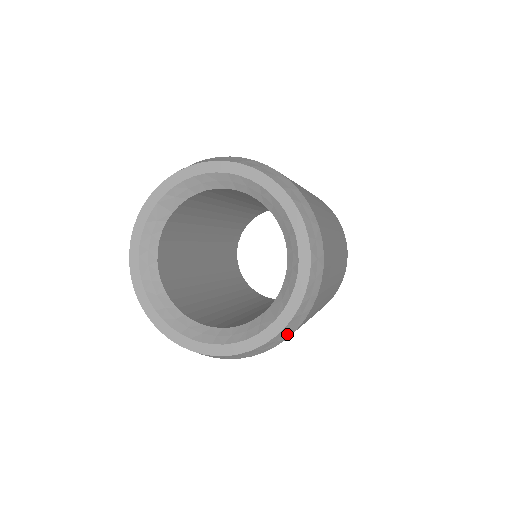
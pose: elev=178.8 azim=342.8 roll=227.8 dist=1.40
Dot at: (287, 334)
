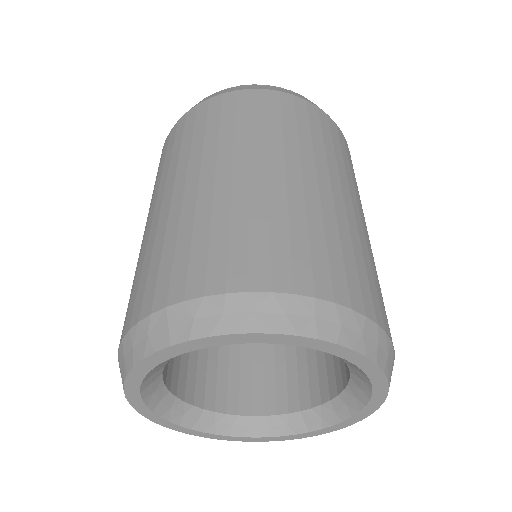
Dot at: occluded
